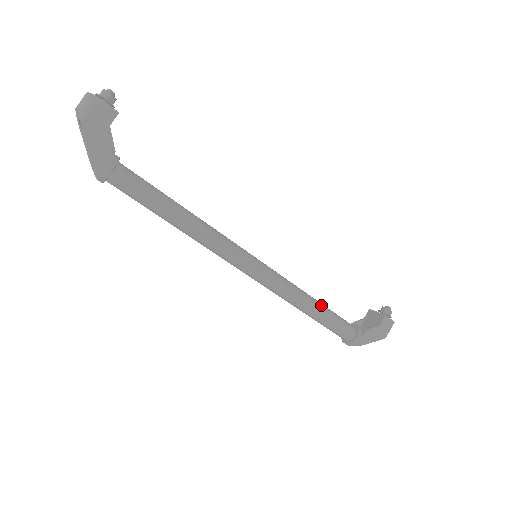
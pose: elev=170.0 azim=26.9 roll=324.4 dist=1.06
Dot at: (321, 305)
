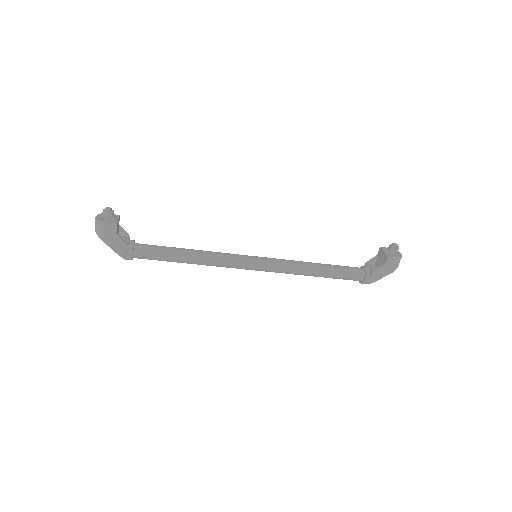
Dot at: (324, 268)
